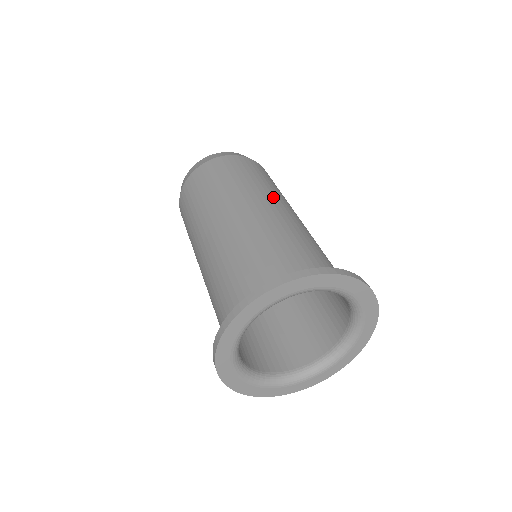
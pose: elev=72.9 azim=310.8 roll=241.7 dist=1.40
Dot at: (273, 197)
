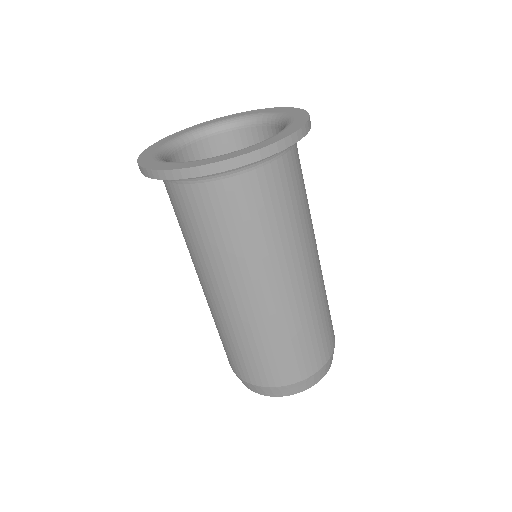
Dot at: occluded
